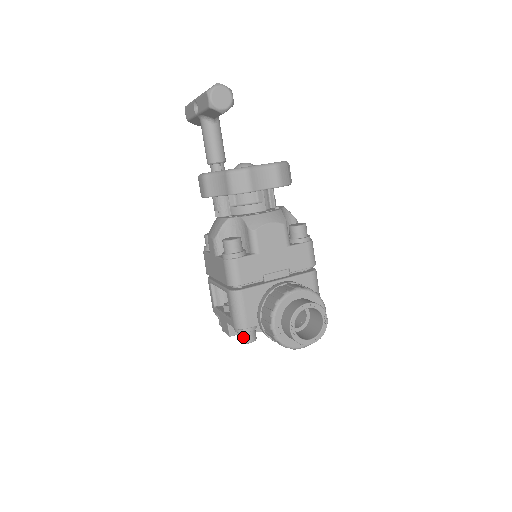
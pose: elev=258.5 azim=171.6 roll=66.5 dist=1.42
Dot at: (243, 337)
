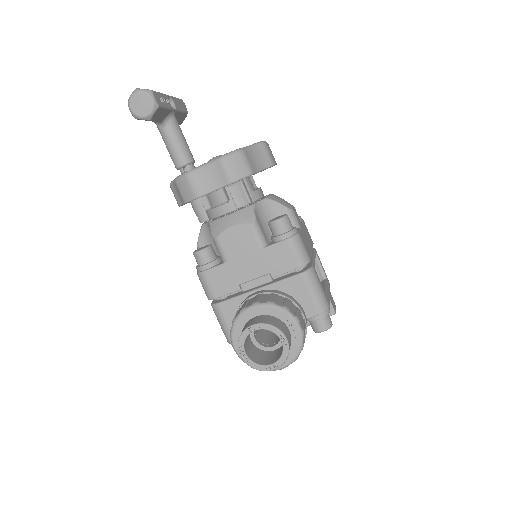
Dot at: occluded
